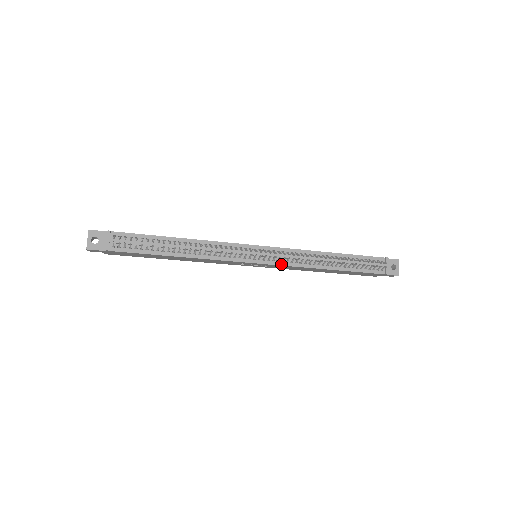
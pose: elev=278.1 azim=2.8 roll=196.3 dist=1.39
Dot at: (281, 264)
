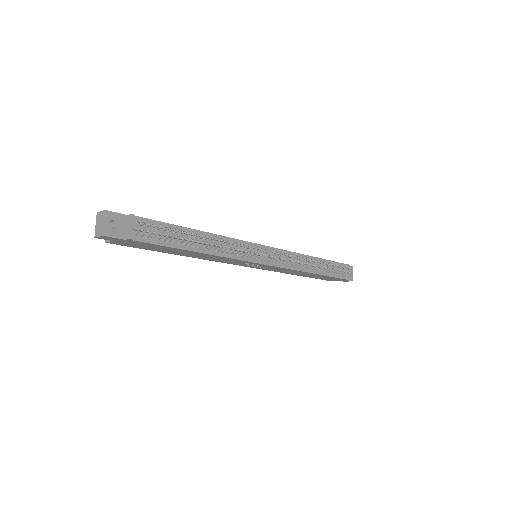
Dot at: (281, 266)
